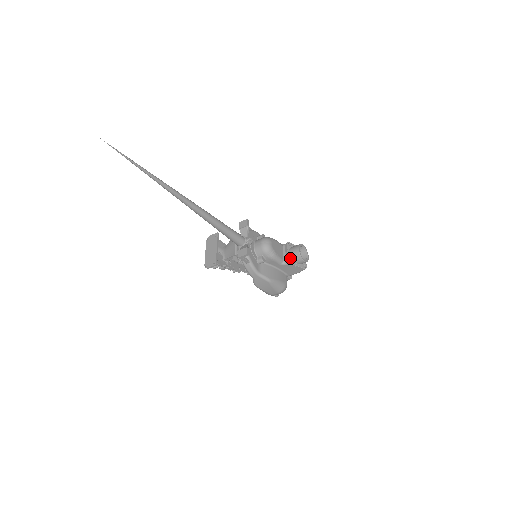
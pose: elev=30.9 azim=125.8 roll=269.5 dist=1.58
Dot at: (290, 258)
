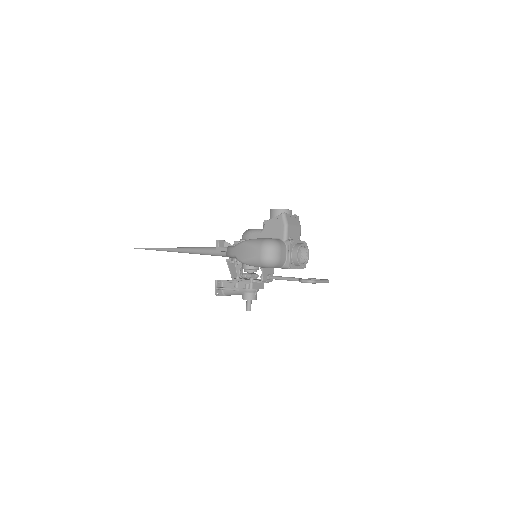
Dot at: occluded
